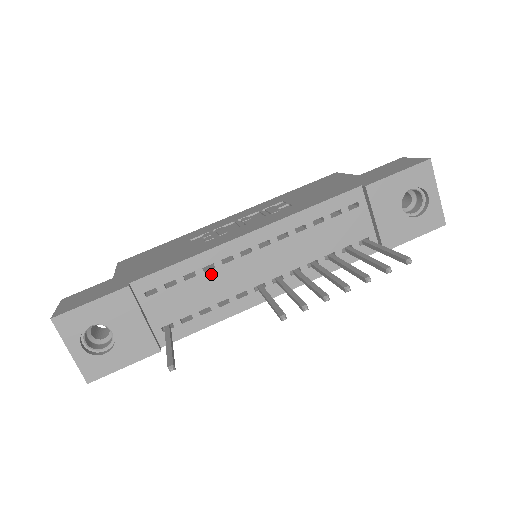
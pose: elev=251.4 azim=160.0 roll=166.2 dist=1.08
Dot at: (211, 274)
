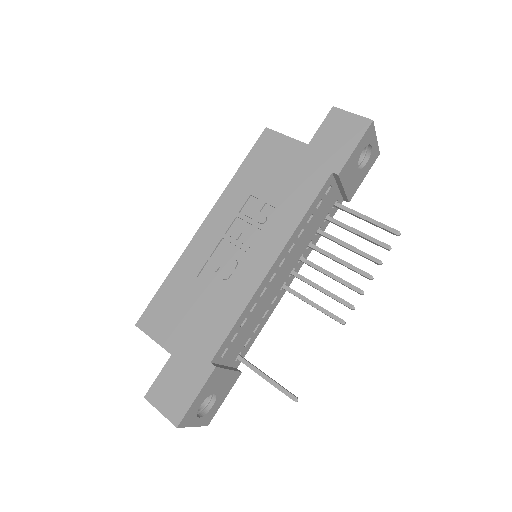
Dot at: (255, 309)
